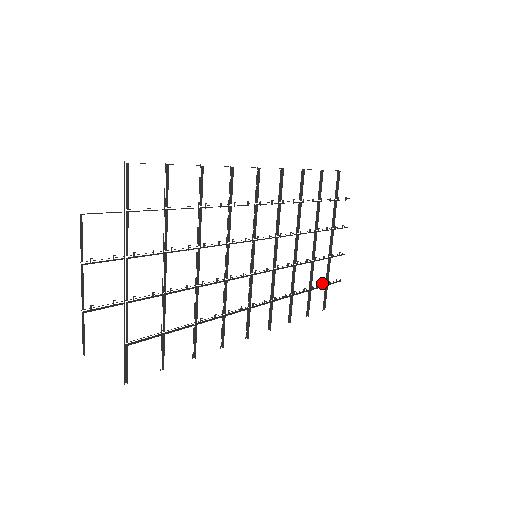
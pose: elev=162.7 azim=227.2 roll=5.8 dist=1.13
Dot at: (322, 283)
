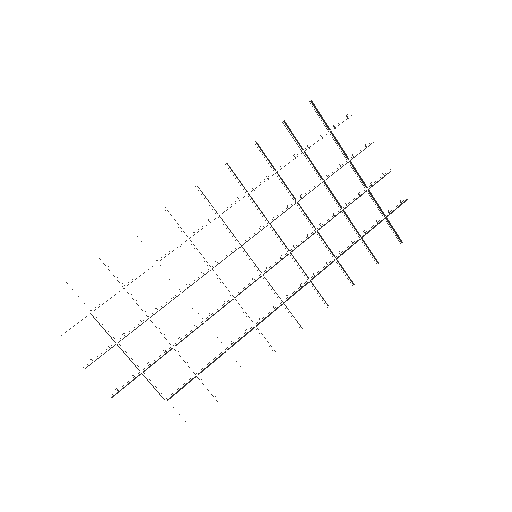
Dot at: occluded
